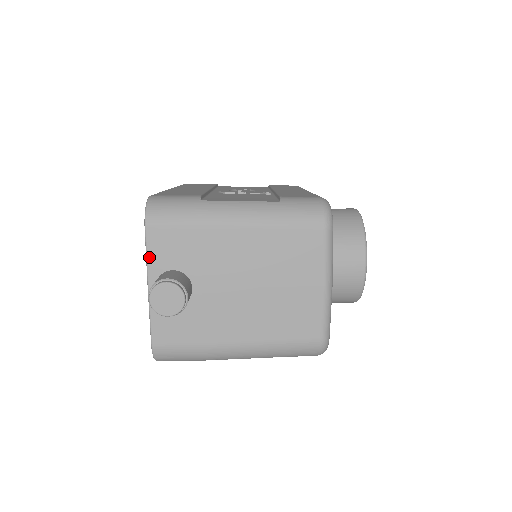
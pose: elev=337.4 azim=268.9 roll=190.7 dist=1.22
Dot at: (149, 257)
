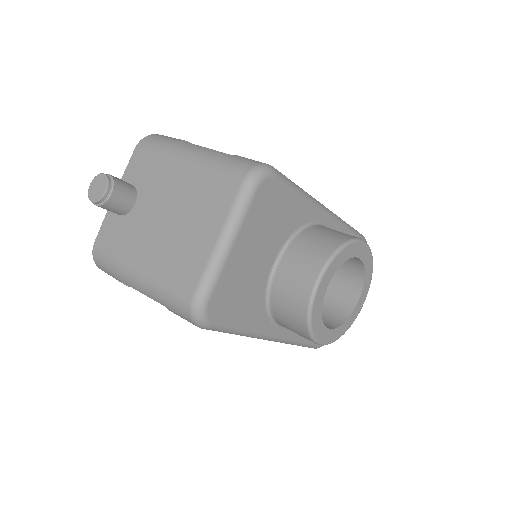
Dot at: (126, 170)
